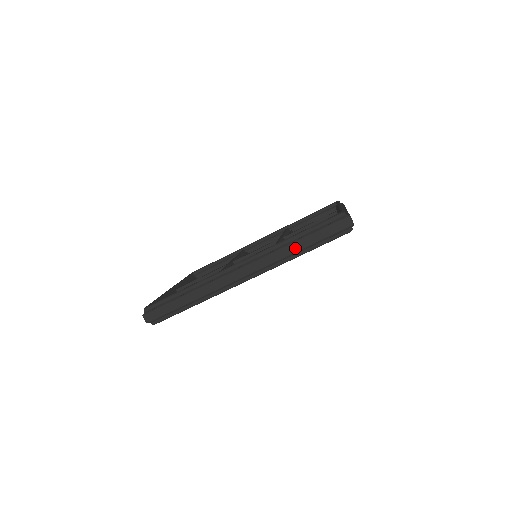
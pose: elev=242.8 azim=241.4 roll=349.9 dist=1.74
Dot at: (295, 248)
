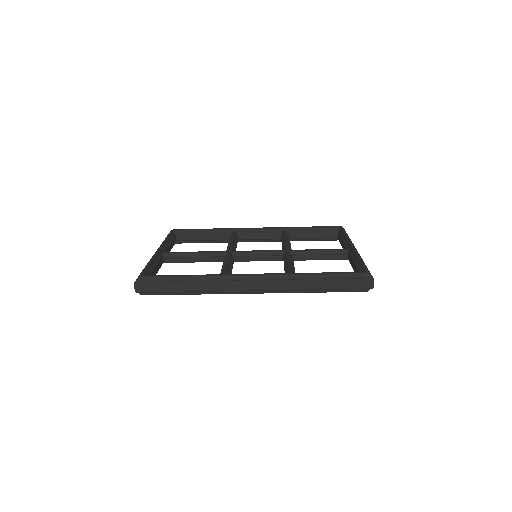
Dot at: (313, 286)
